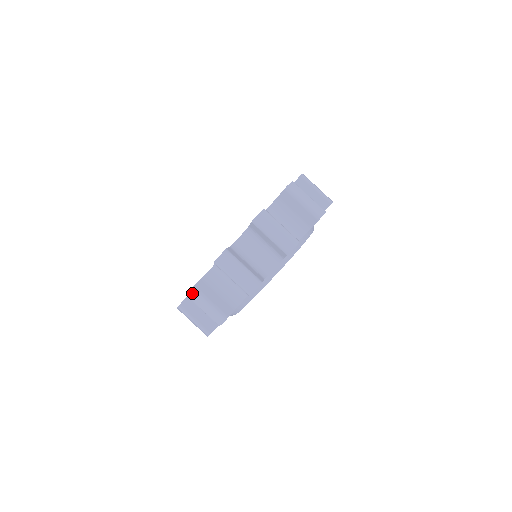
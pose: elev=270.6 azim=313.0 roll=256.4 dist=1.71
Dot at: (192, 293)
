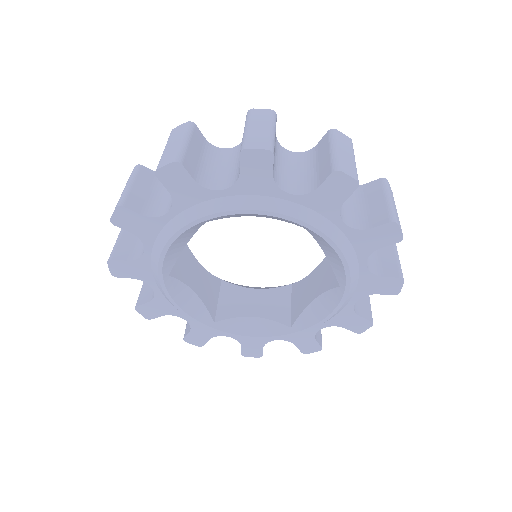
Dot at: (183, 126)
